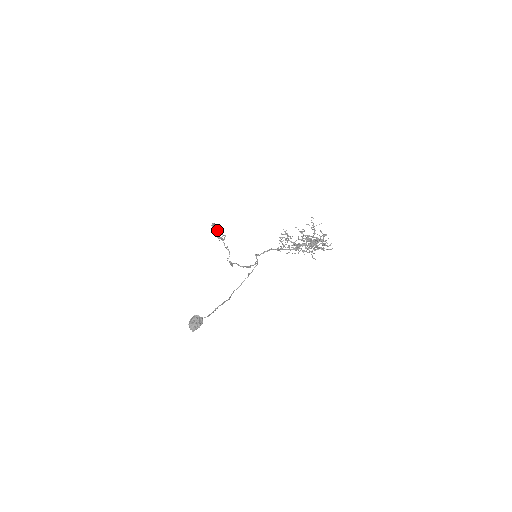
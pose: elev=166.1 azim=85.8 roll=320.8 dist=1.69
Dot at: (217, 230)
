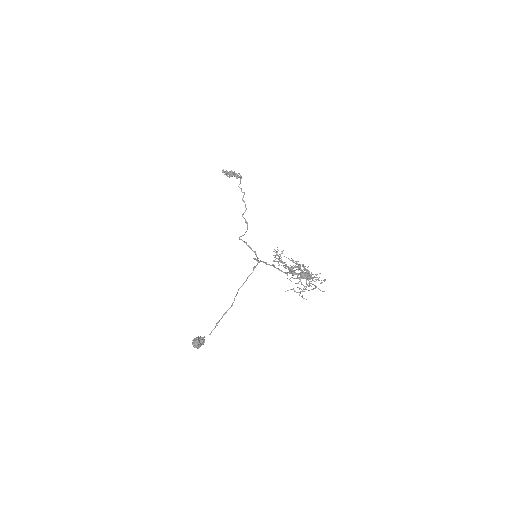
Dot at: (230, 174)
